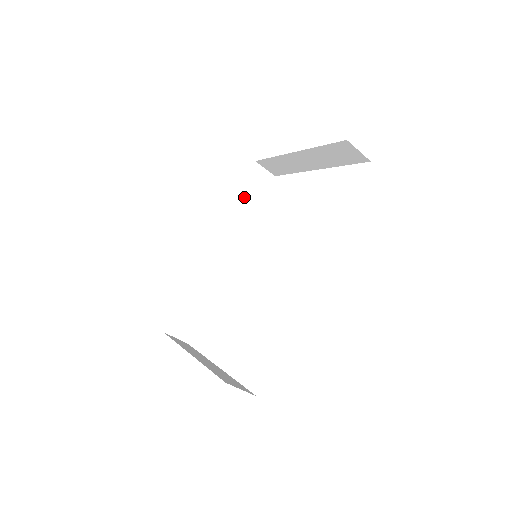
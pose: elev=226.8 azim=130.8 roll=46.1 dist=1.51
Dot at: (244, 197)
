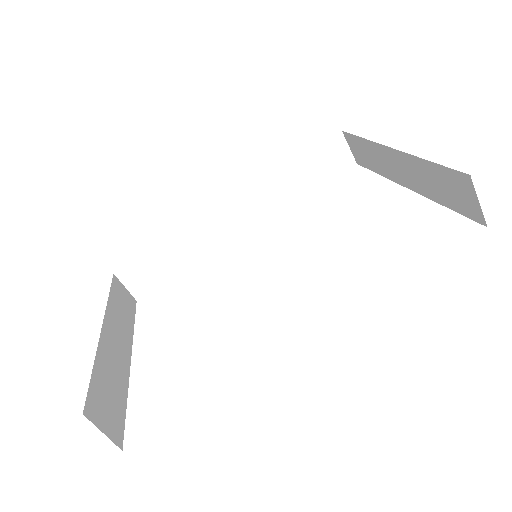
Dot at: (301, 168)
